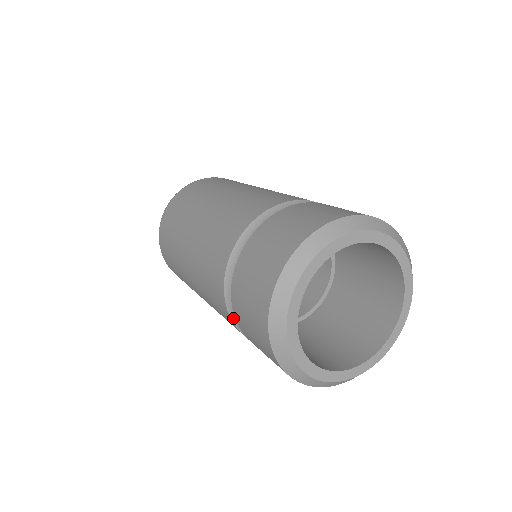
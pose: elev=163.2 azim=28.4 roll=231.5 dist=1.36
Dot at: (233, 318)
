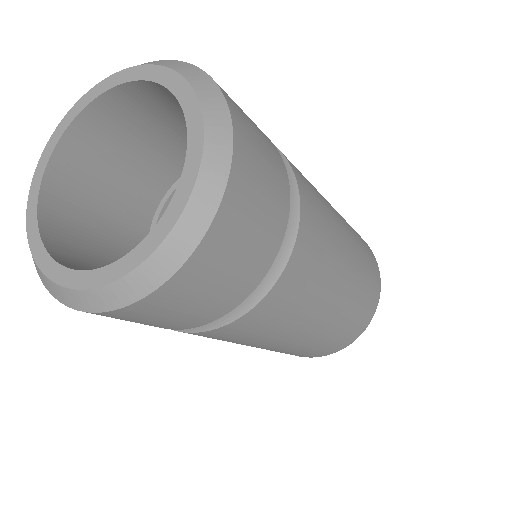
Dot at: occluded
